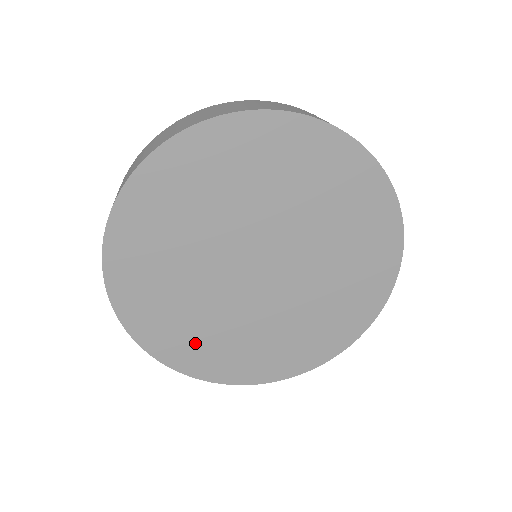
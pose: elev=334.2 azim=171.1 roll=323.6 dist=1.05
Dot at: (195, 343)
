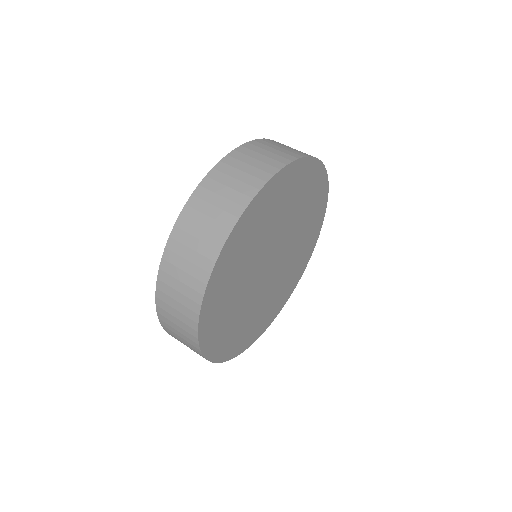
Dot at: (223, 329)
